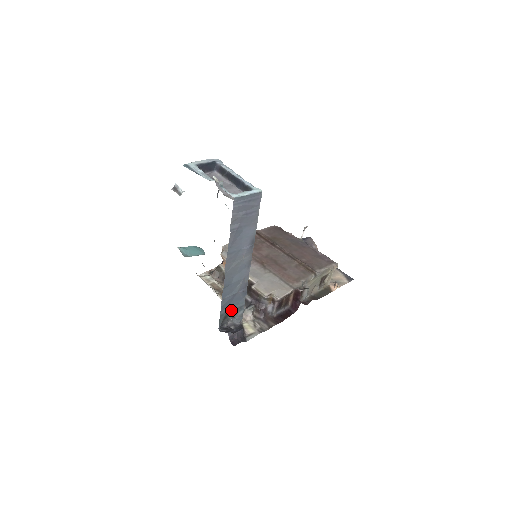
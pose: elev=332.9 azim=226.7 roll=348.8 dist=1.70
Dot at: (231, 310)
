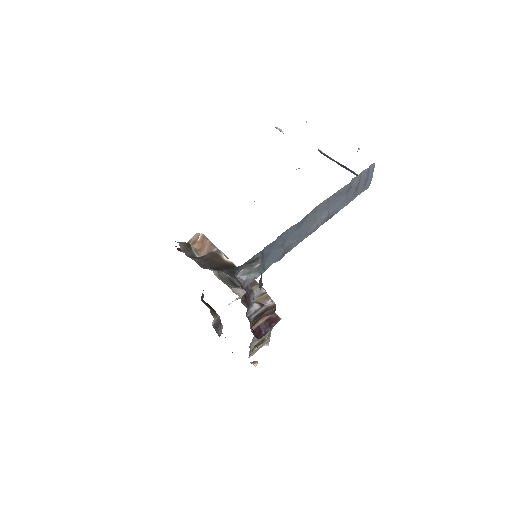
Dot at: (263, 259)
